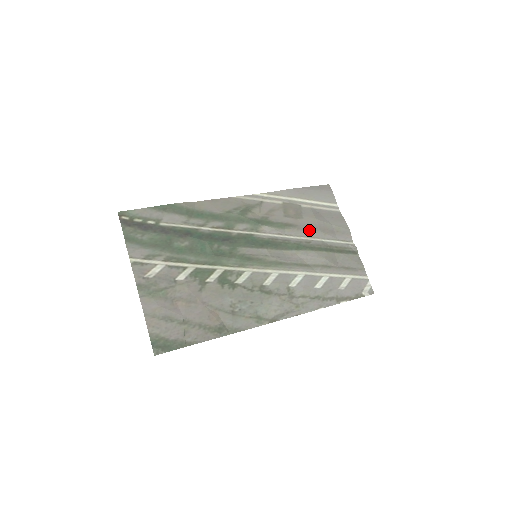
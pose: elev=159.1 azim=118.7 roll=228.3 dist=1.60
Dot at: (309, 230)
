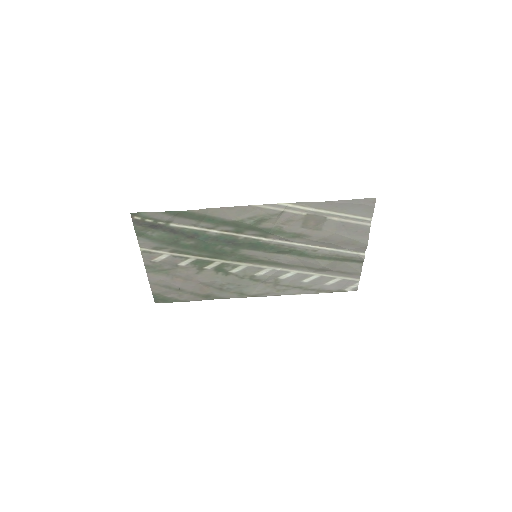
Dot at: (321, 242)
